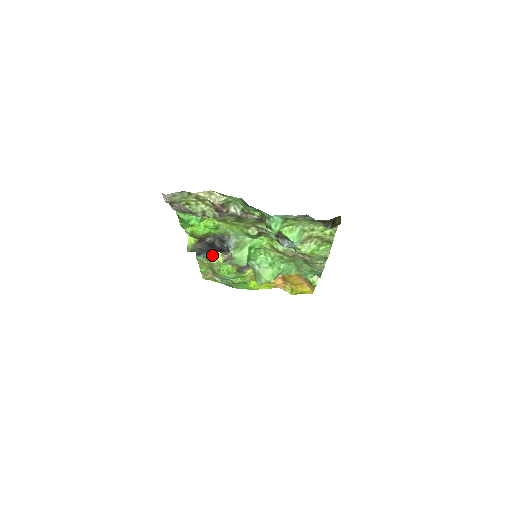
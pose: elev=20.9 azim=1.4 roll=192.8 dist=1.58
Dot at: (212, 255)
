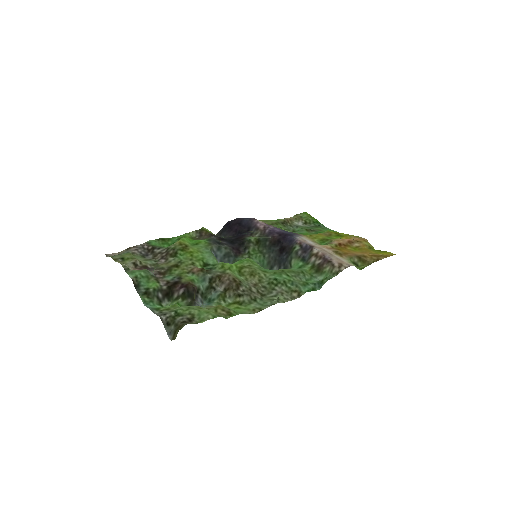
Dot at: occluded
